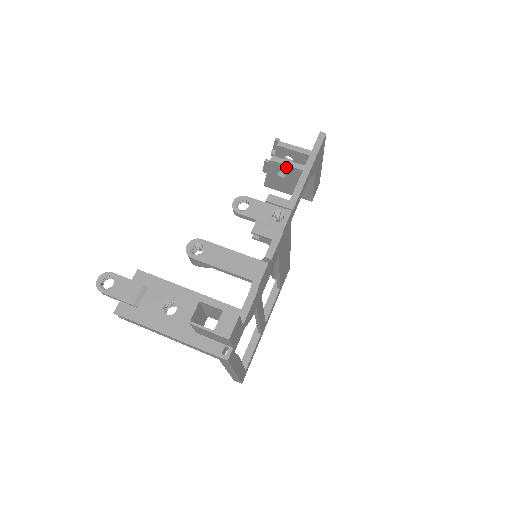
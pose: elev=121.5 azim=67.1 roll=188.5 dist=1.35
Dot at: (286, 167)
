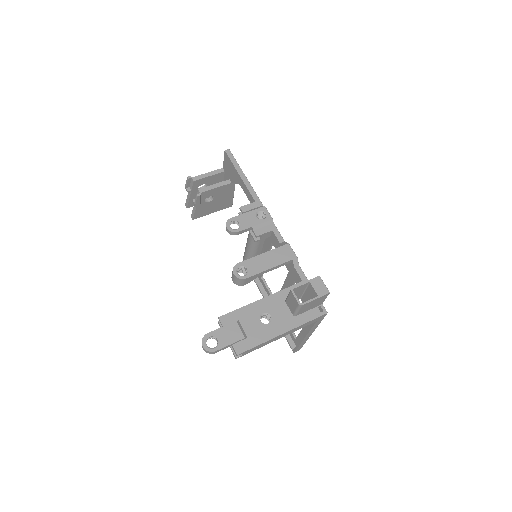
Dot at: (213, 191)
